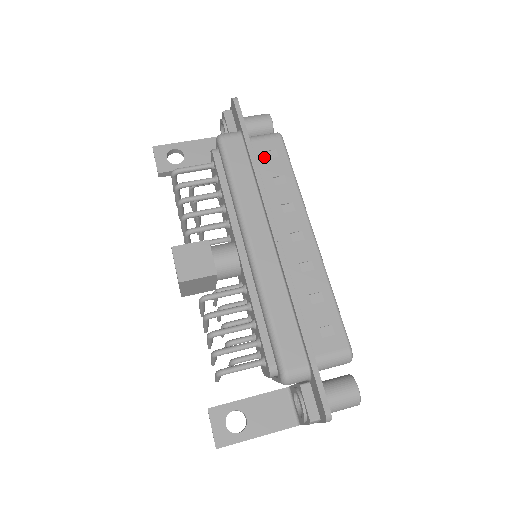
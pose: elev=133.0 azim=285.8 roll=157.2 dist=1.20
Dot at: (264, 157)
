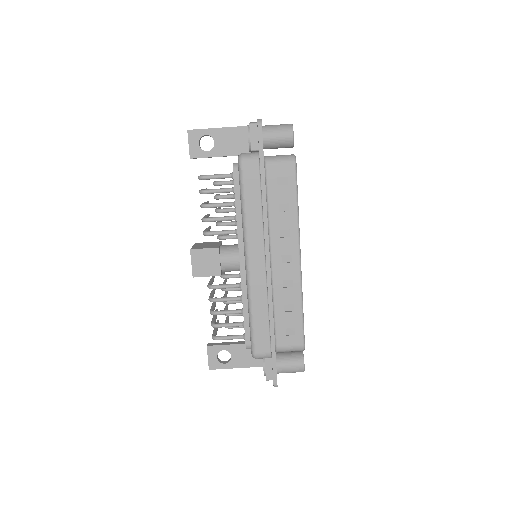
Dot at: (275, 183)
